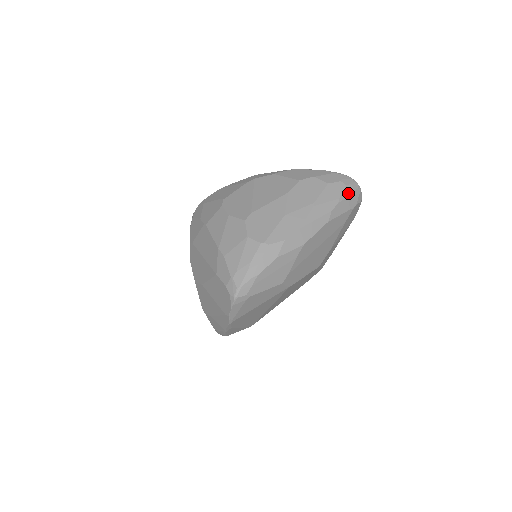
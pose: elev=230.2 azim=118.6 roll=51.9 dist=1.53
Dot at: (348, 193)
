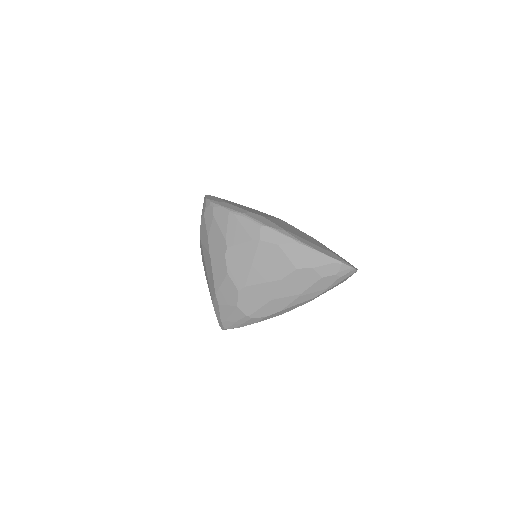
Dot at: (339, 282)
